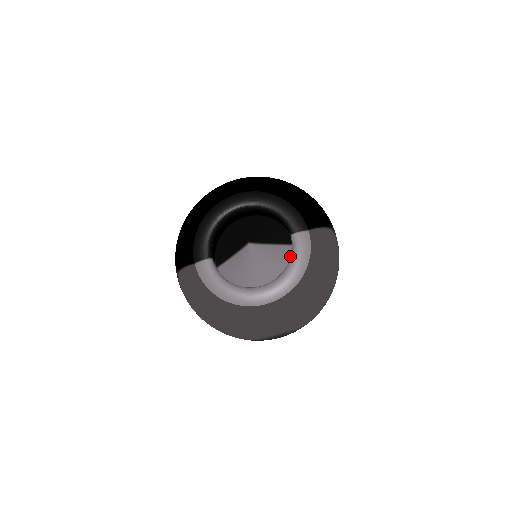
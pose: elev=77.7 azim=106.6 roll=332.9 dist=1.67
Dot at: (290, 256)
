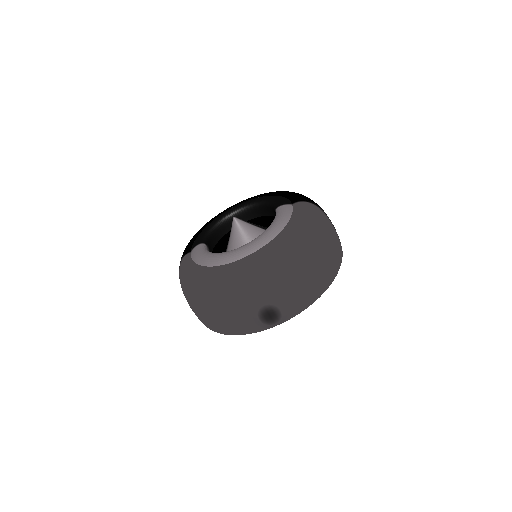
Dot at: occluded
